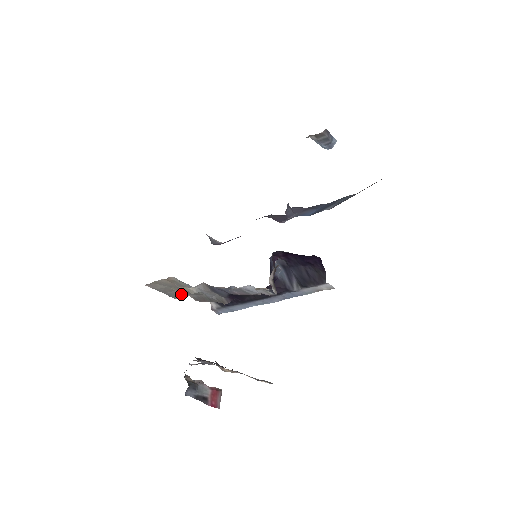
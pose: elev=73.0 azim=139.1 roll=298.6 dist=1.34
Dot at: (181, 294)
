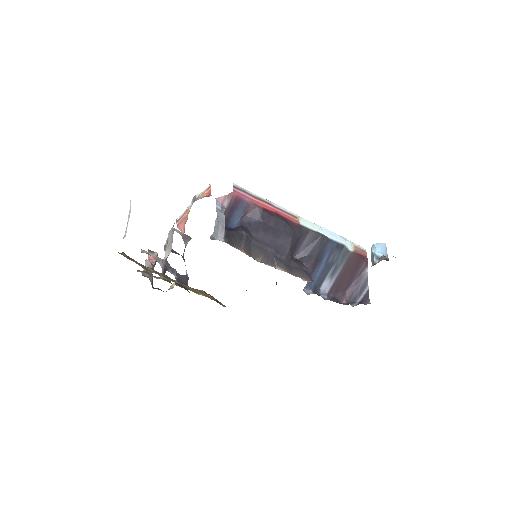
Dot at: occluded
